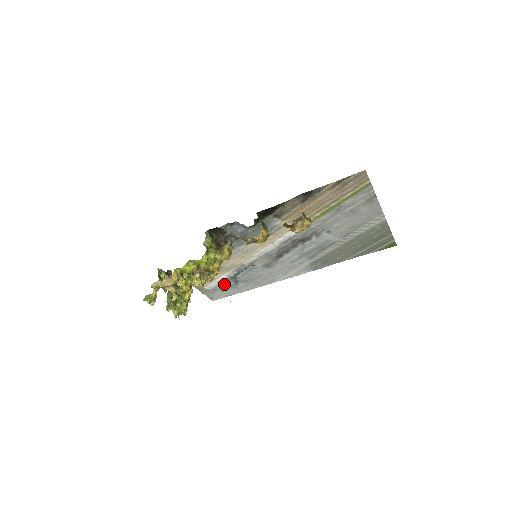
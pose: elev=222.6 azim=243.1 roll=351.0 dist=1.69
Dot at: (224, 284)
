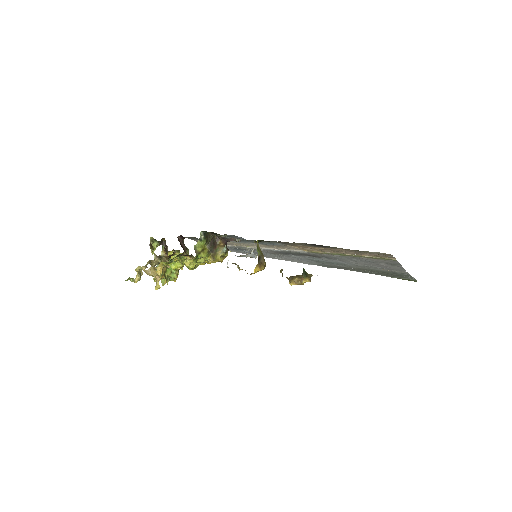
Dot at: occluded
